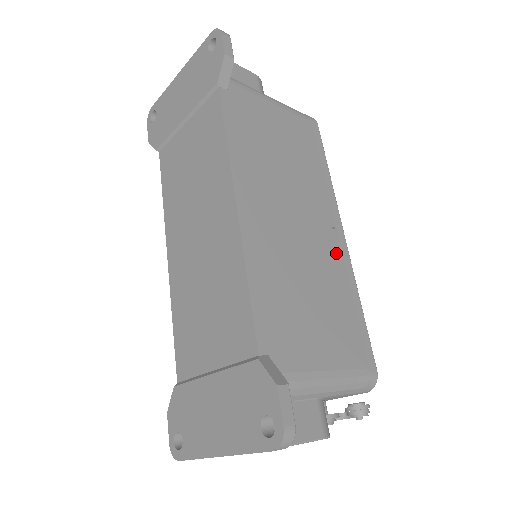
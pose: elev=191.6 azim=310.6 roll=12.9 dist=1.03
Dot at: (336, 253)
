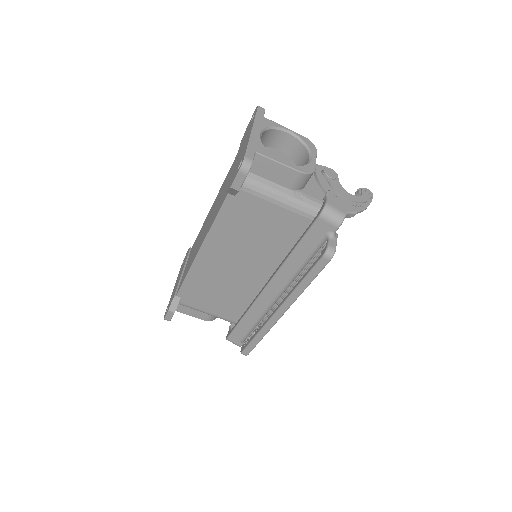
Dot at: occluded
